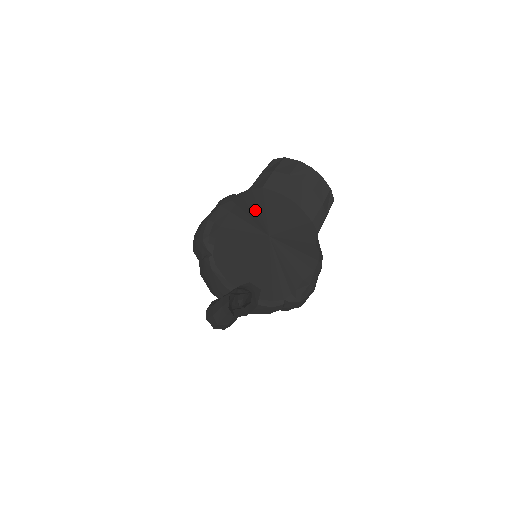
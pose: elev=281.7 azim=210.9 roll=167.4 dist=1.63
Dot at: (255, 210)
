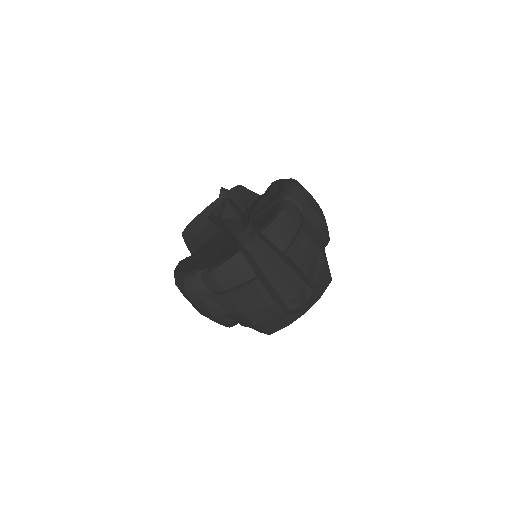
Dot at: occluded
